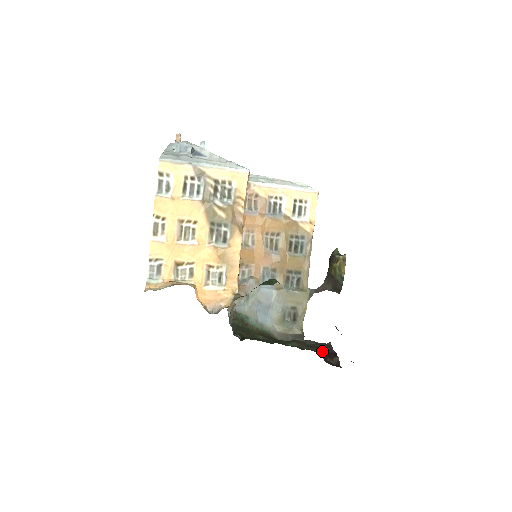
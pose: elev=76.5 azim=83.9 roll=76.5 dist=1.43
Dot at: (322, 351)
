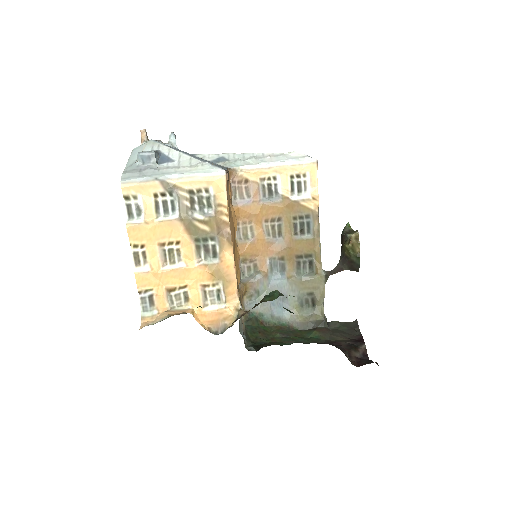
Dot at: (347, 339)
